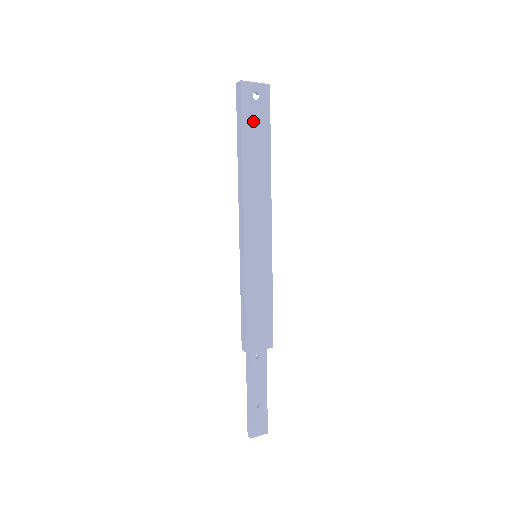
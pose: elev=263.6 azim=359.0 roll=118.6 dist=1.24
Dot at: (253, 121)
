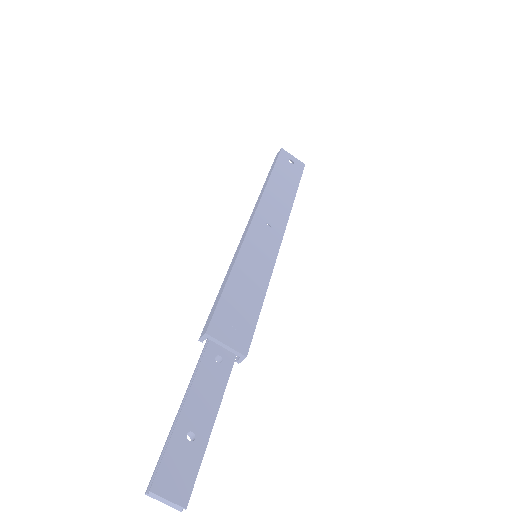
Dot at: (285, 171)
